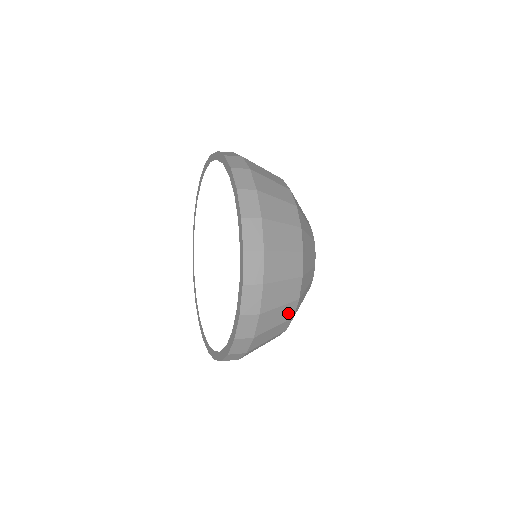
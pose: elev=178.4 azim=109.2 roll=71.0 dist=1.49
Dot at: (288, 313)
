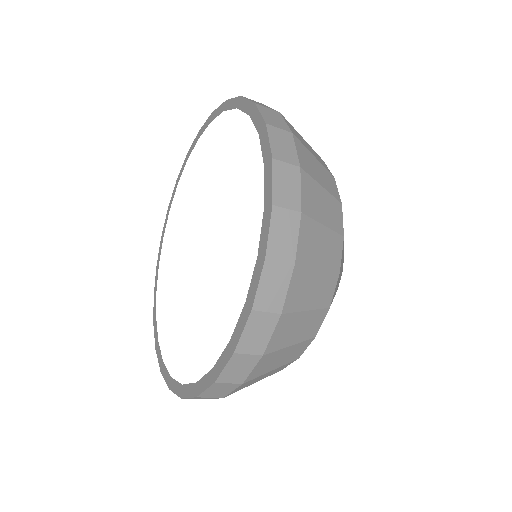
Dot at: (333, 255)
